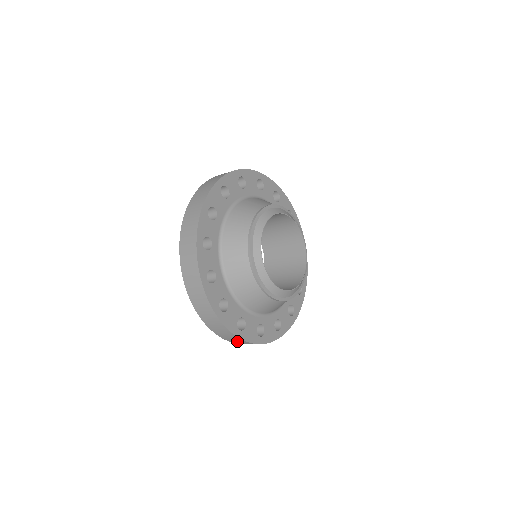
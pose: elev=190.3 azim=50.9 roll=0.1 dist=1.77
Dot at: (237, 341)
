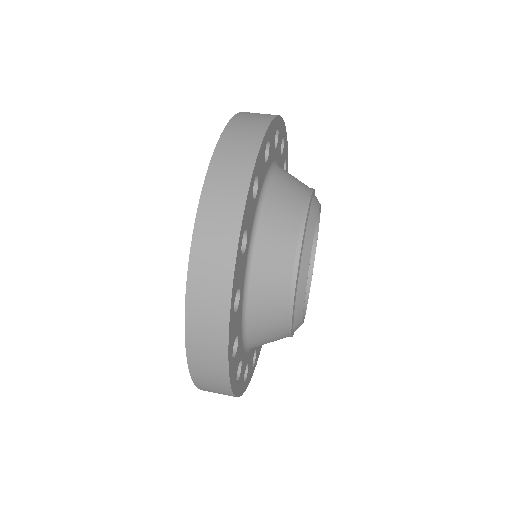
Dot at: occluded
